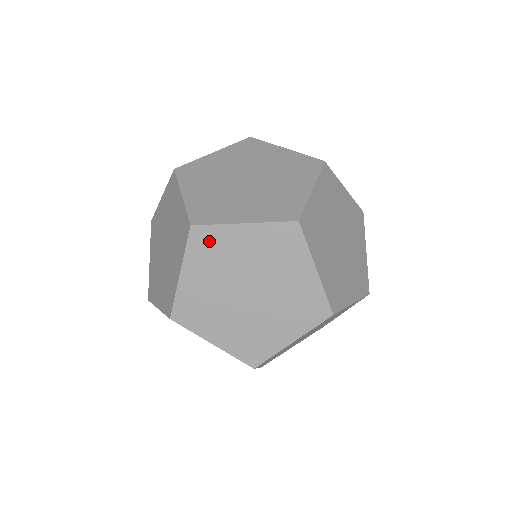
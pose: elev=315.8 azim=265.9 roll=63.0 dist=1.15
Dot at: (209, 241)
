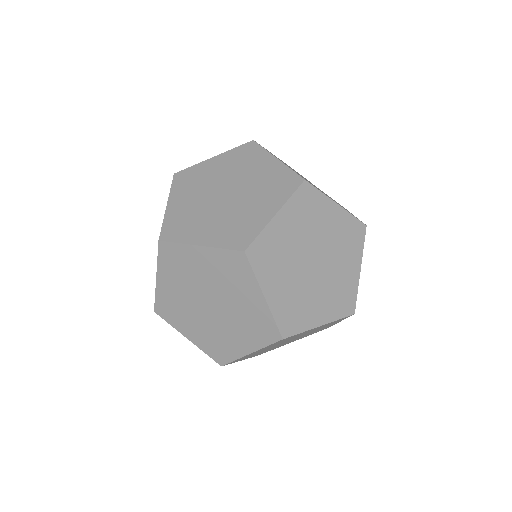
Dot at: (264, 251)
